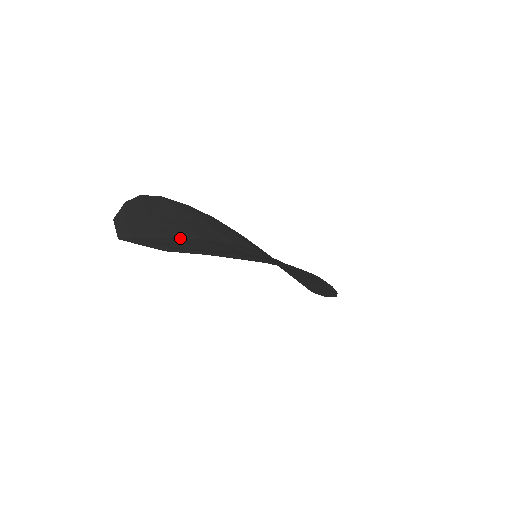
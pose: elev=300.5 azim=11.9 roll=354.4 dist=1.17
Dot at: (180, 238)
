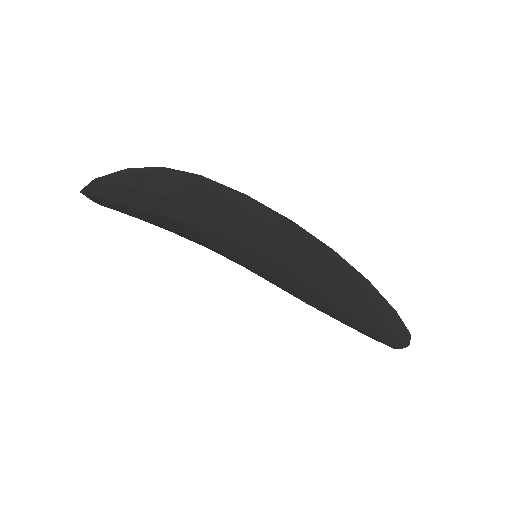
Dot at: (145, 208)
